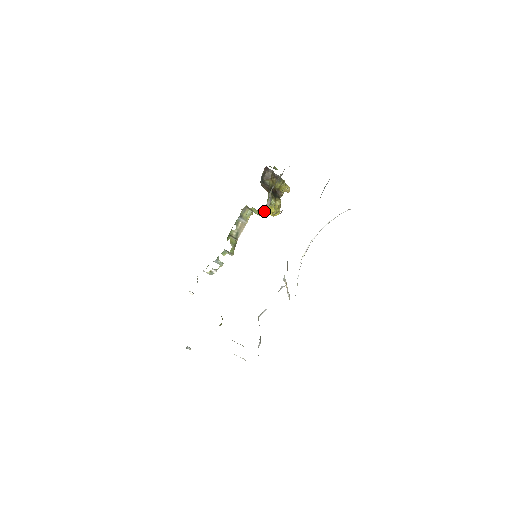
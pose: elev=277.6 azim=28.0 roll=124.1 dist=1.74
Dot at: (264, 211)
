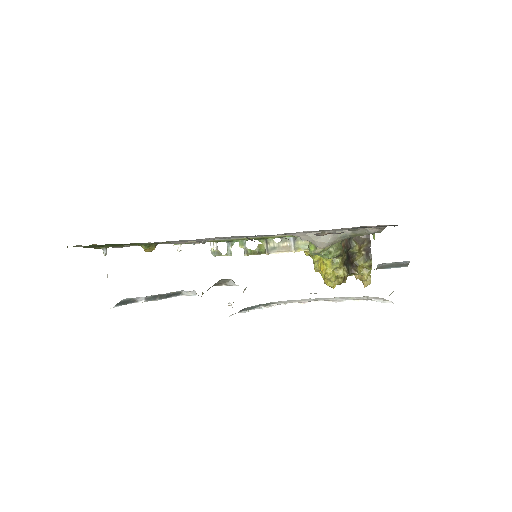
Dot at: (317, 249)
